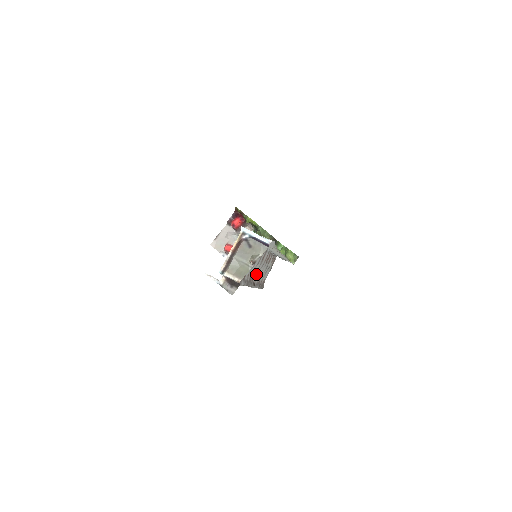
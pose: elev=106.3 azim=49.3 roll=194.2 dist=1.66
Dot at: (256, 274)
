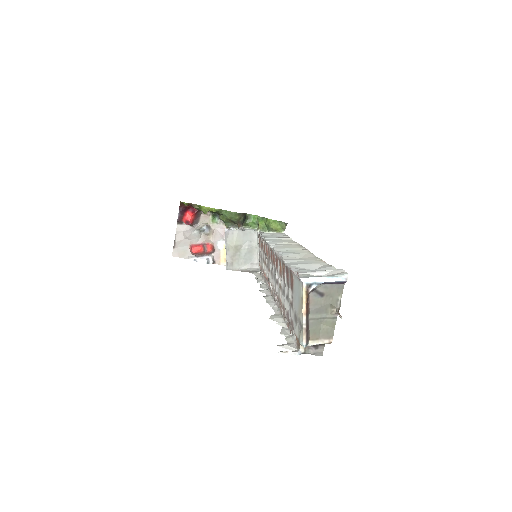
Dot at: (268, 276)
